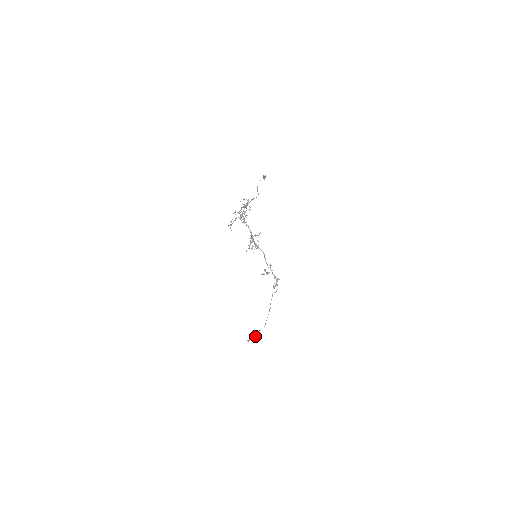
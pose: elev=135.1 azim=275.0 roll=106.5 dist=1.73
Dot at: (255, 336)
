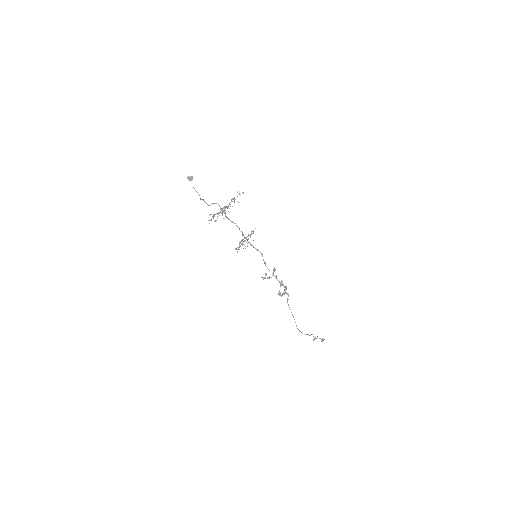
Dot at: (313, 339)
